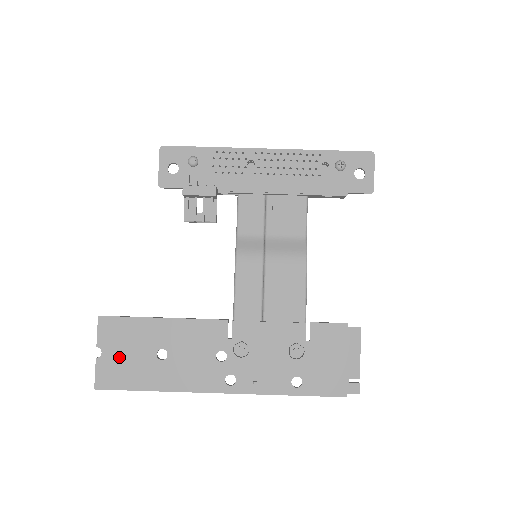
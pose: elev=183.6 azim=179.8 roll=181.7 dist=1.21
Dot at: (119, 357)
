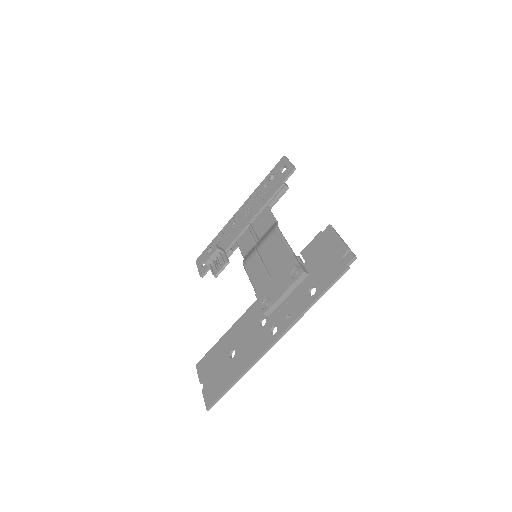
Dot at: (212, 378)
